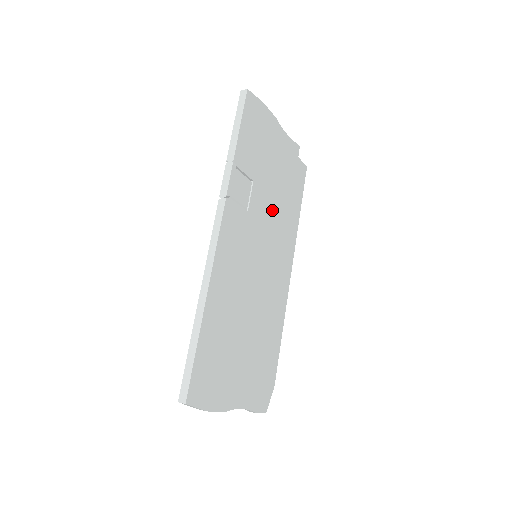
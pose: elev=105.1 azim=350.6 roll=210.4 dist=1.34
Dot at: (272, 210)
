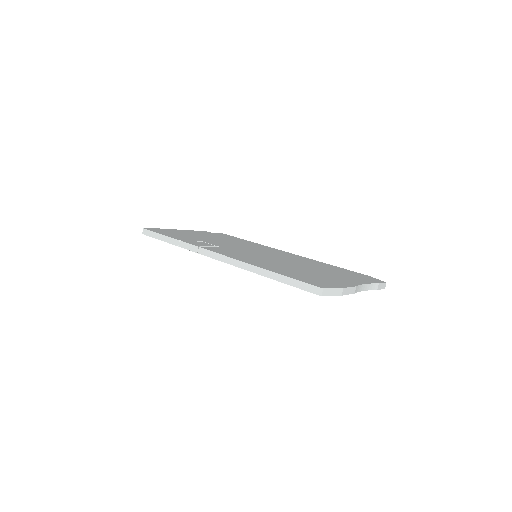
Dot at: (232, 244)
